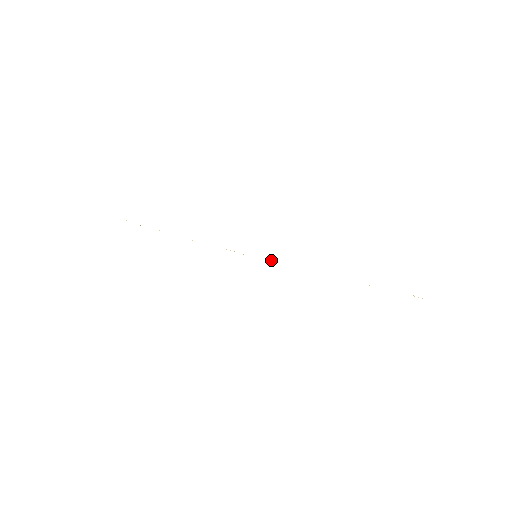
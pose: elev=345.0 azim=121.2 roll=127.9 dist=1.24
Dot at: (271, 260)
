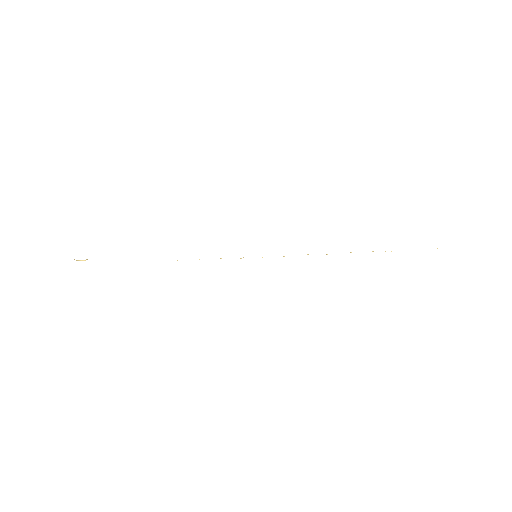
Dot at: occluded
